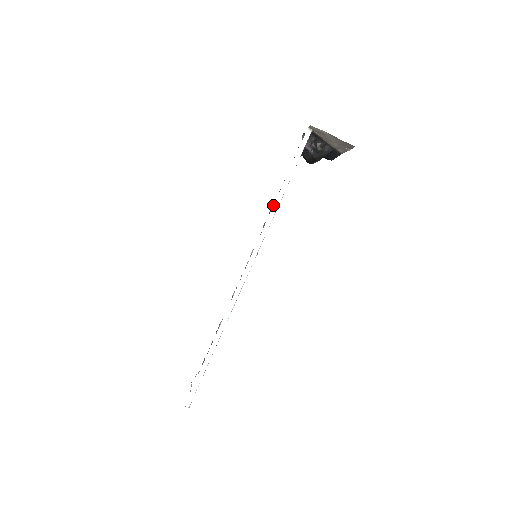
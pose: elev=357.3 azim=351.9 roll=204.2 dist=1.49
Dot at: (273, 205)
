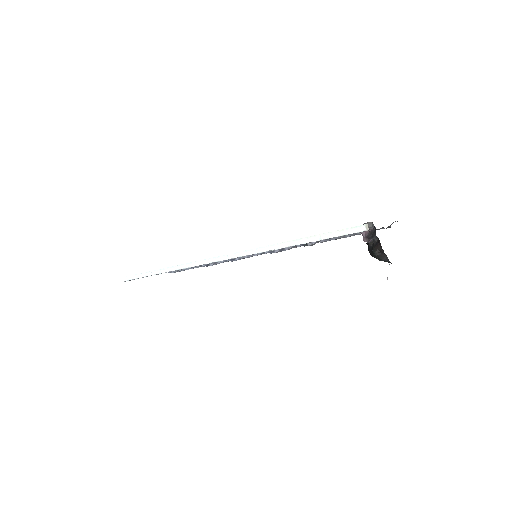
Dot at: occluded
